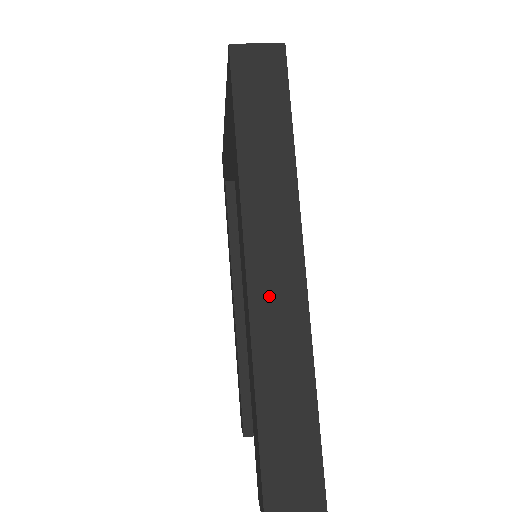
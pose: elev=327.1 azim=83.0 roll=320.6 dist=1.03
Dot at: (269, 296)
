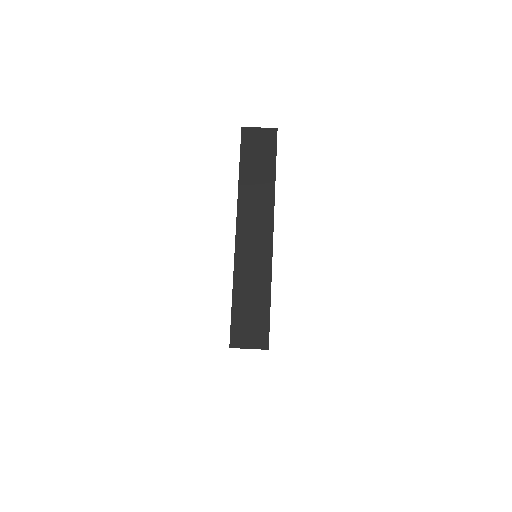
Dot at: occluded
